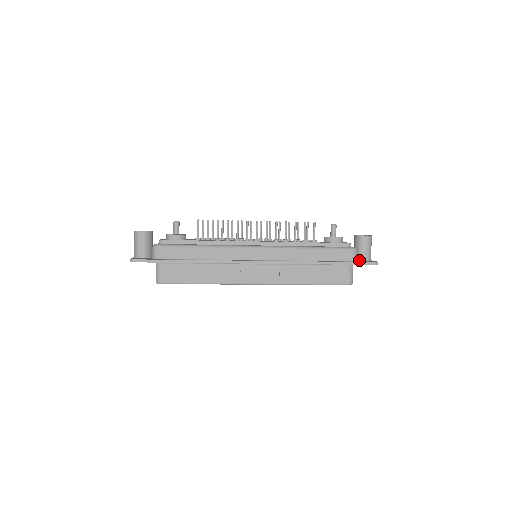
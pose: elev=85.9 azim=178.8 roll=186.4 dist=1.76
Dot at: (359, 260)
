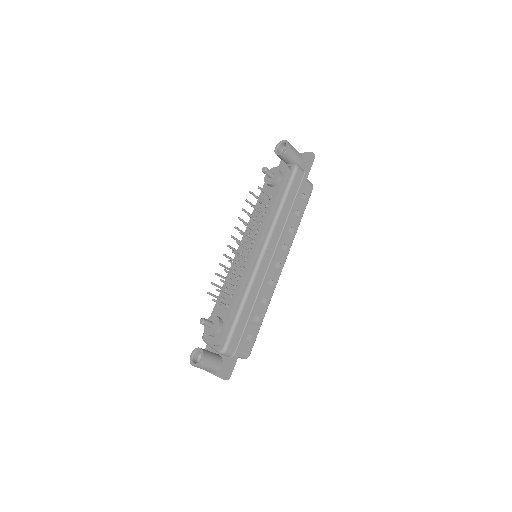
Dot at: occluded
